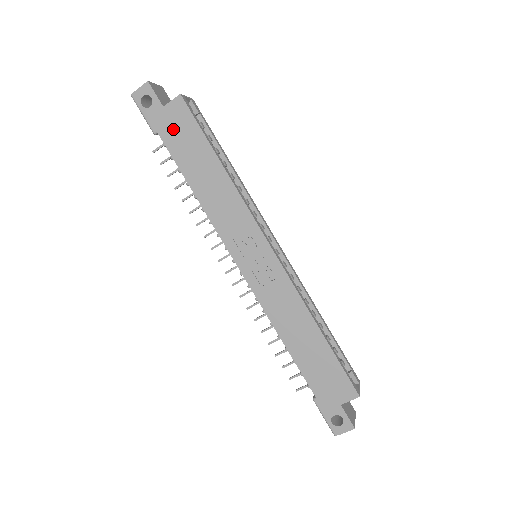
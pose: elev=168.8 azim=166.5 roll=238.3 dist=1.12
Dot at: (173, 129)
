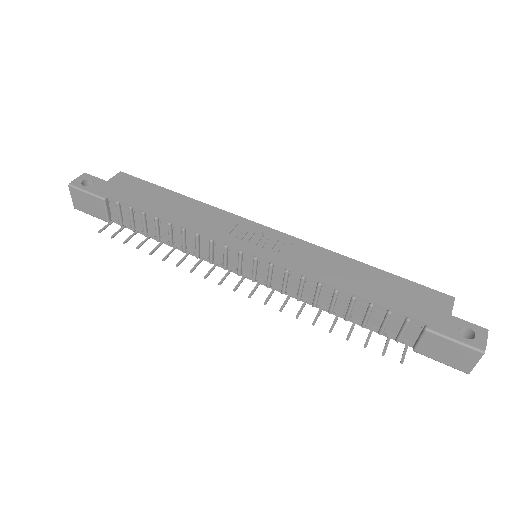
Dot at: (123, 190)
